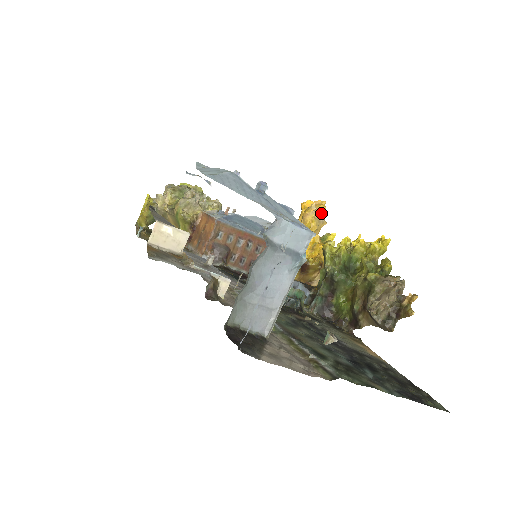
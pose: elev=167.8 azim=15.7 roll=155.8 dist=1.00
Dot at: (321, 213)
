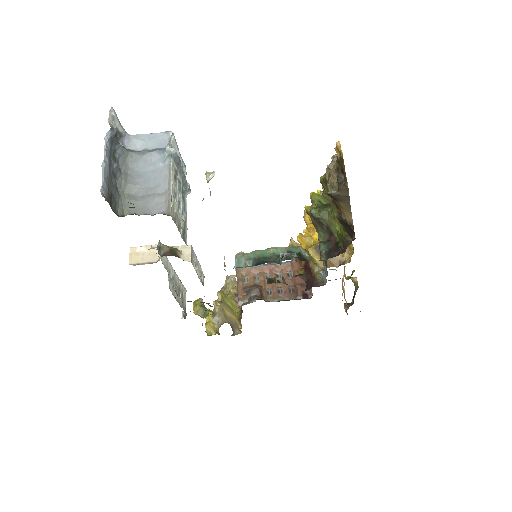
Dot at: occluded
